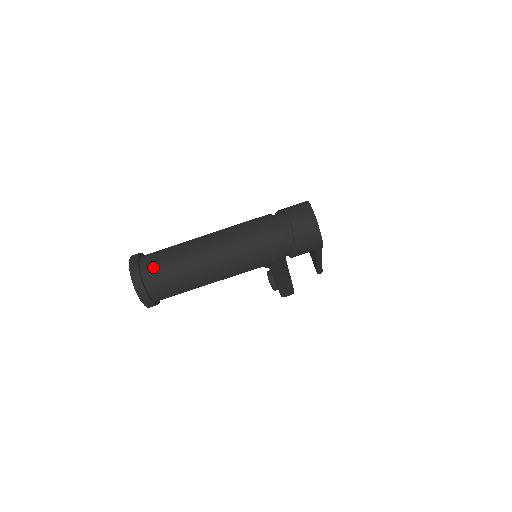
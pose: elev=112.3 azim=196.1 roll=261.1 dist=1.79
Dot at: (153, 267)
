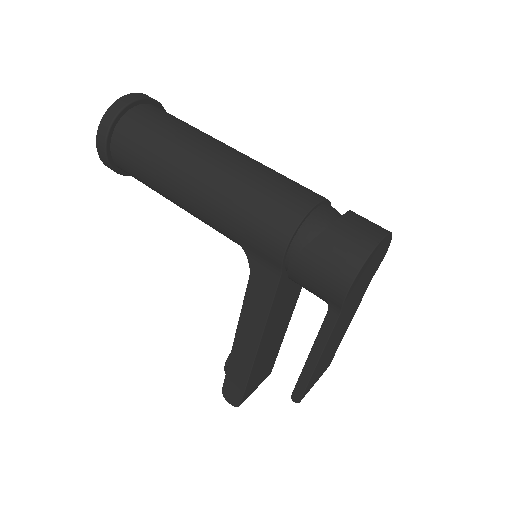
Dot at: (155, 111)
